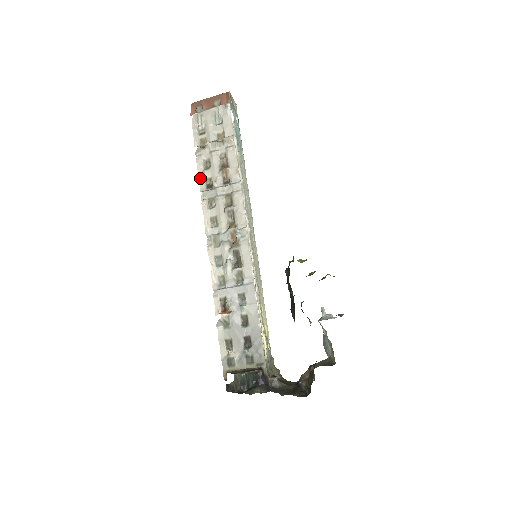
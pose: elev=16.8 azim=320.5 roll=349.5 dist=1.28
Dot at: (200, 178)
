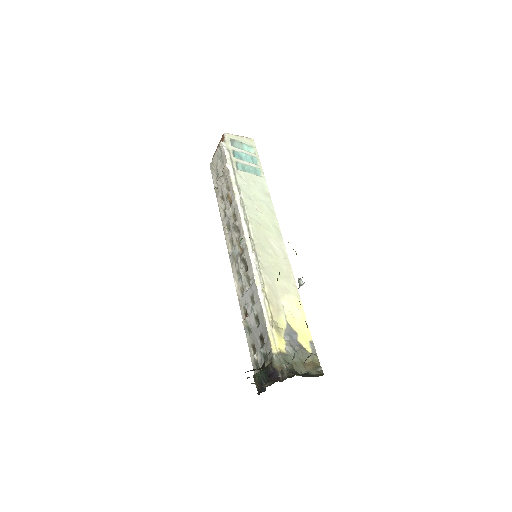
Dot at: (220, 212)
